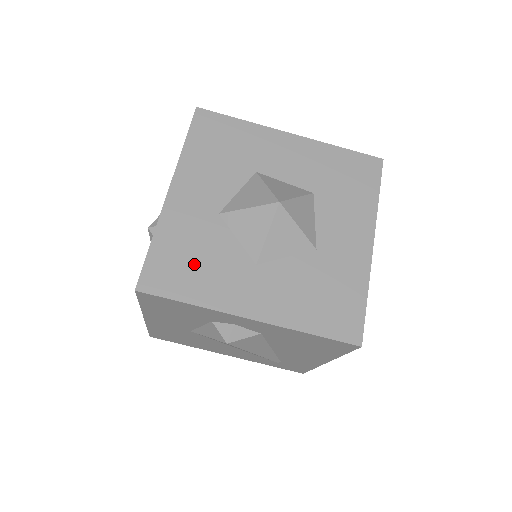
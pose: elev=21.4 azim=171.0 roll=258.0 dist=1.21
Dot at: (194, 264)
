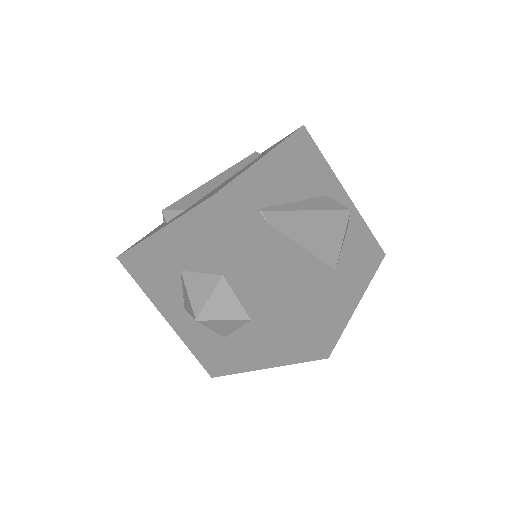
Dot at: (151, 277)
